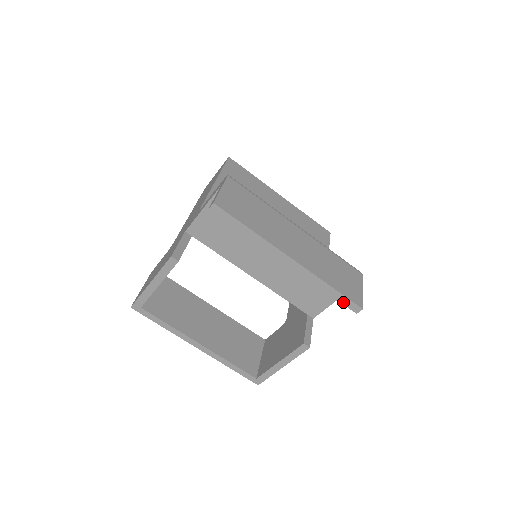
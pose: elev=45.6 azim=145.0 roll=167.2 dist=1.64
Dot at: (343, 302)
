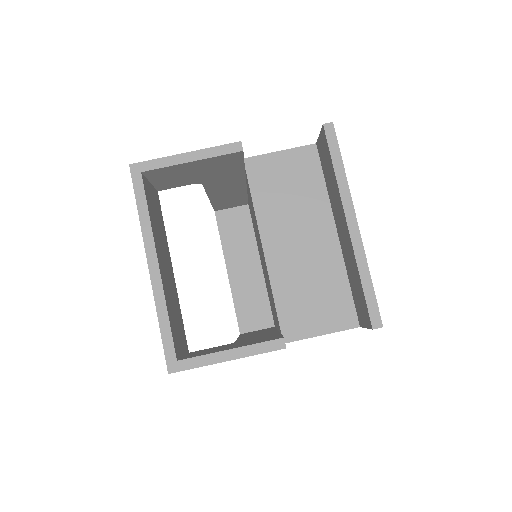
Dot at: (369, 305)
